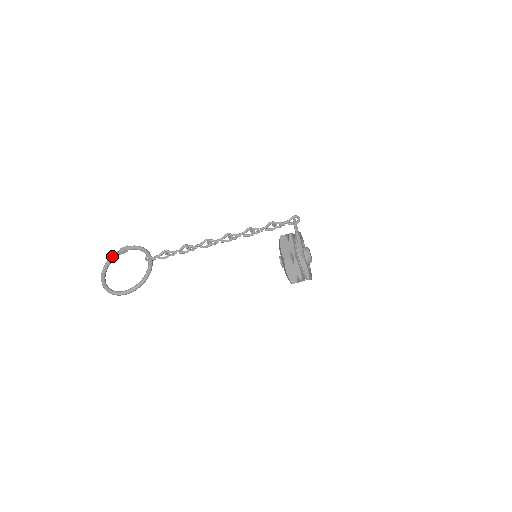
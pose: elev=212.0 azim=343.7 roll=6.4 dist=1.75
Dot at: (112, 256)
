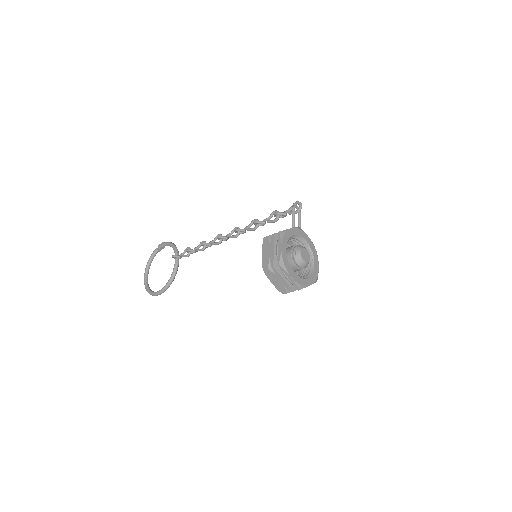
Dot at: (152, 254)
